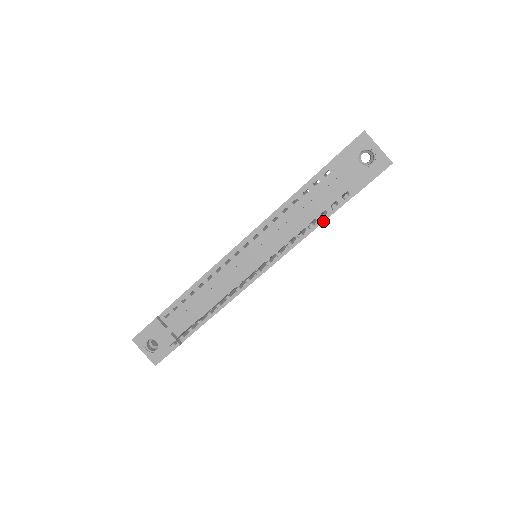
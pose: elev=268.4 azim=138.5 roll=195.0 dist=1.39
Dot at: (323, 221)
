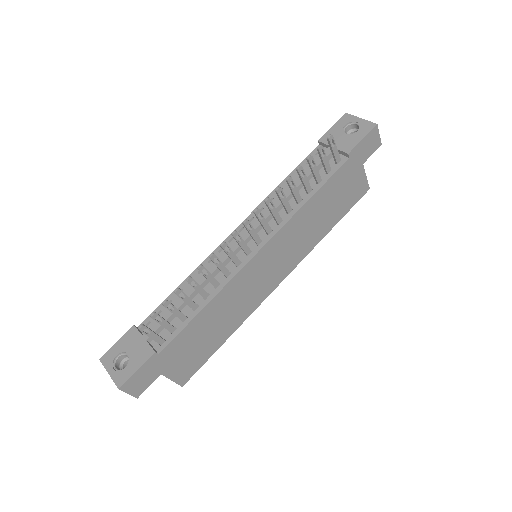
Dot at: (319, 188)
